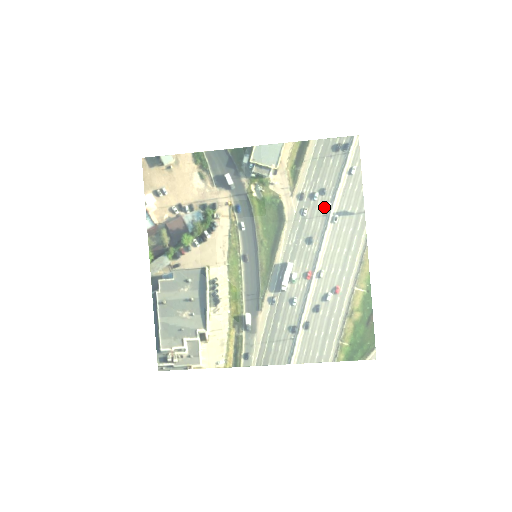
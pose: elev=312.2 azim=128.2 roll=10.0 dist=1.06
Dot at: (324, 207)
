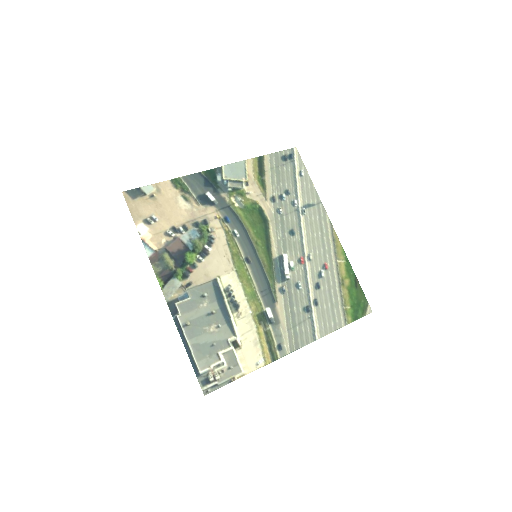
Dot at: (293, 204)
